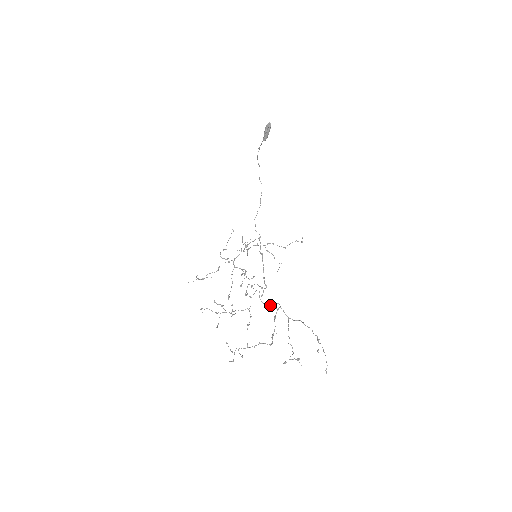
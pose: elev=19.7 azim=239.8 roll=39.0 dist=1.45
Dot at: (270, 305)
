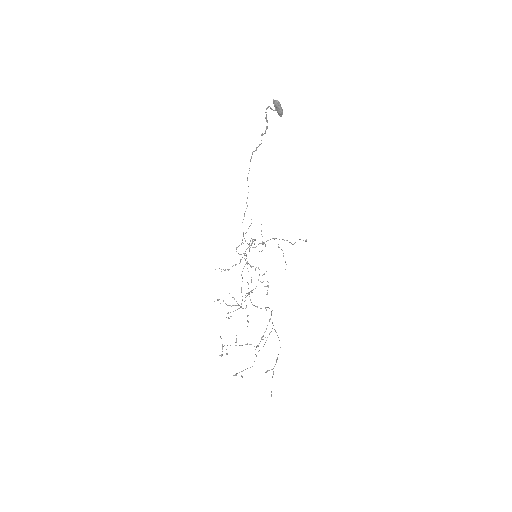
Dot at: occluded
